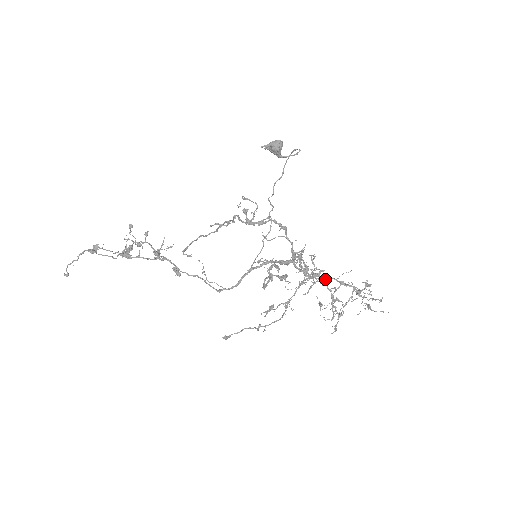
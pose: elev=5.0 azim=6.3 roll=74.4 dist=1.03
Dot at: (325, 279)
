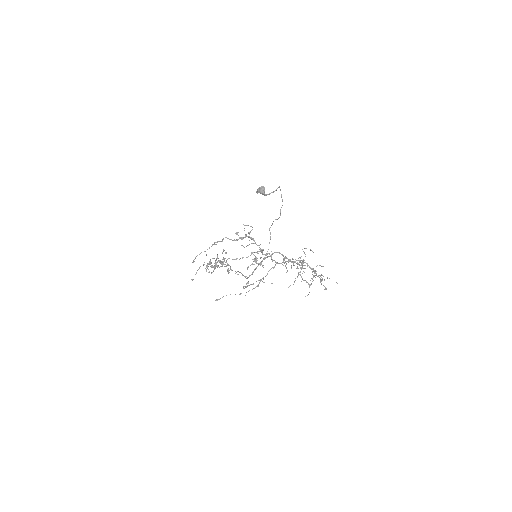
Dot at: (307, 263)
